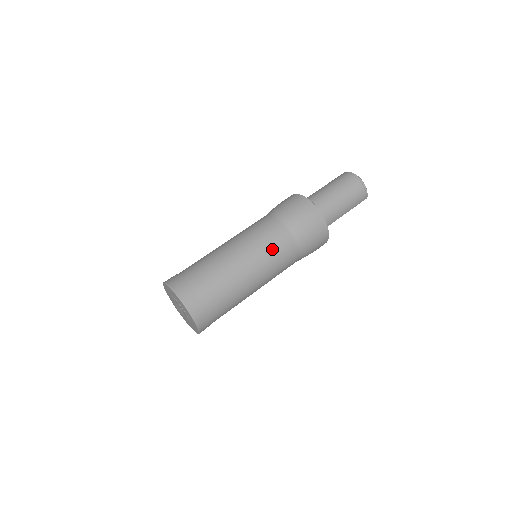
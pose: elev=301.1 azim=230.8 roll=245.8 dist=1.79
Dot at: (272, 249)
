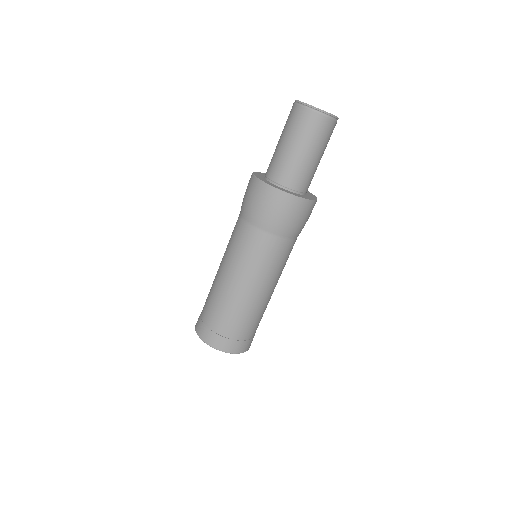
Dot at: occluded
